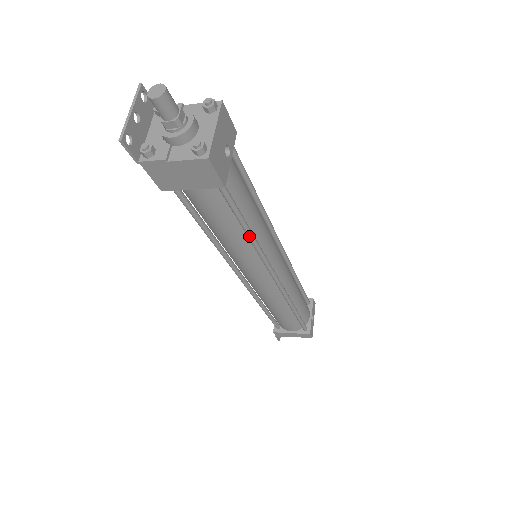
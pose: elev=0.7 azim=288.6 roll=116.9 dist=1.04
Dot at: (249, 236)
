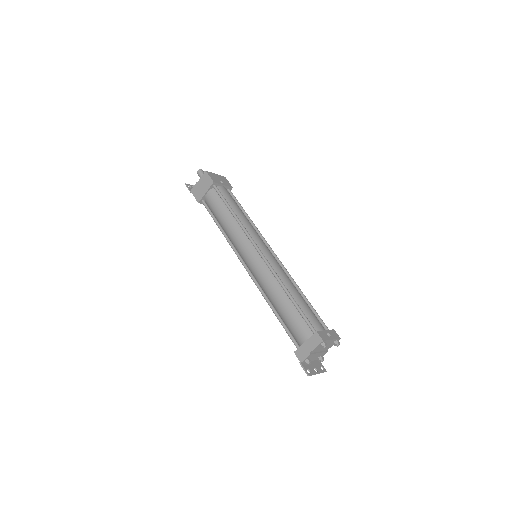
Dot at: (233, 214)
